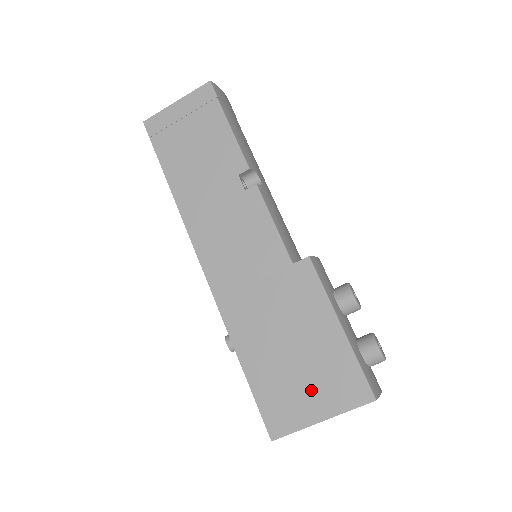
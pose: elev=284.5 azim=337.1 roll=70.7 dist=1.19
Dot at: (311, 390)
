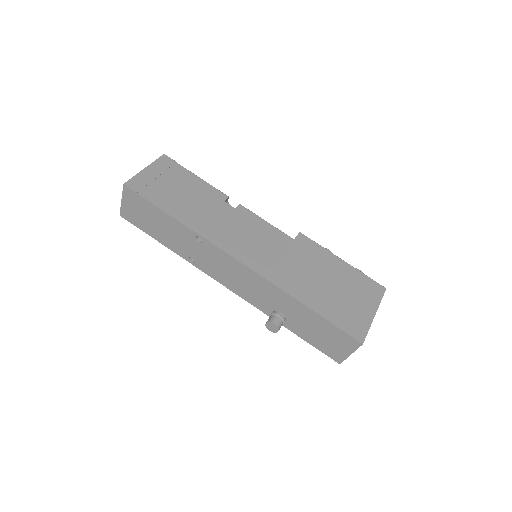
Dot at: (357, 301)
